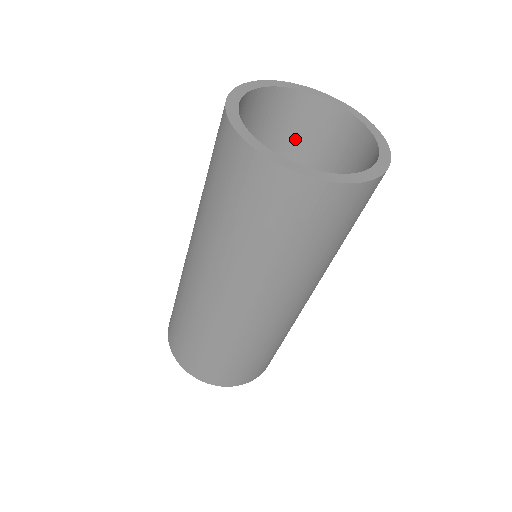
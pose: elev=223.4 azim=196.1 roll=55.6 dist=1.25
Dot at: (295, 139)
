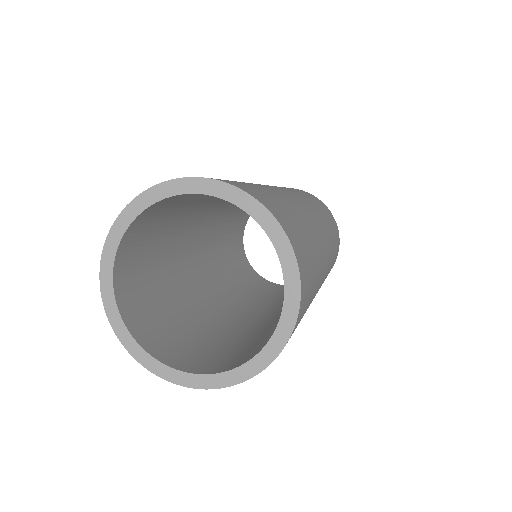
Dot at: (208, 195)
